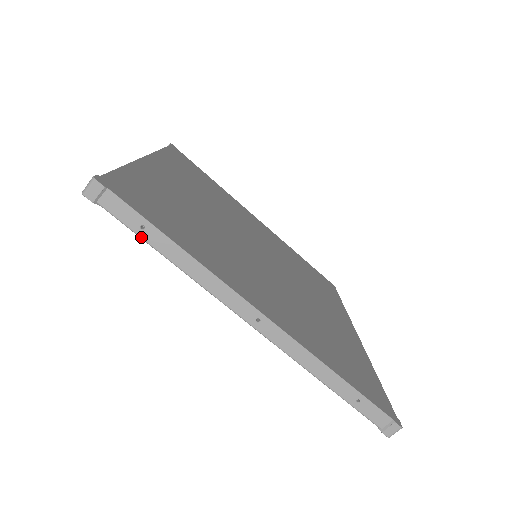
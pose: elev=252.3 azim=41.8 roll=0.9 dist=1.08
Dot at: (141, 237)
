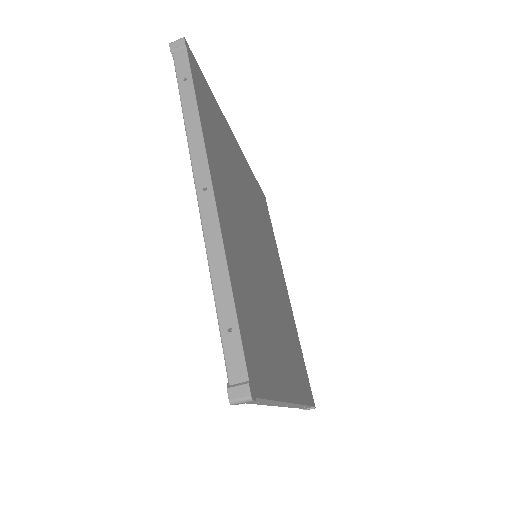
Dot at: occluded
